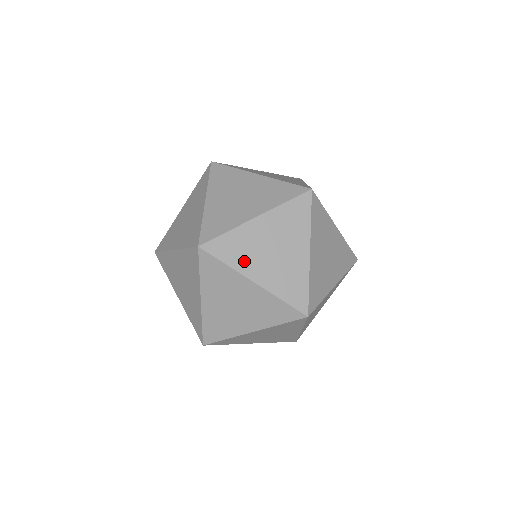
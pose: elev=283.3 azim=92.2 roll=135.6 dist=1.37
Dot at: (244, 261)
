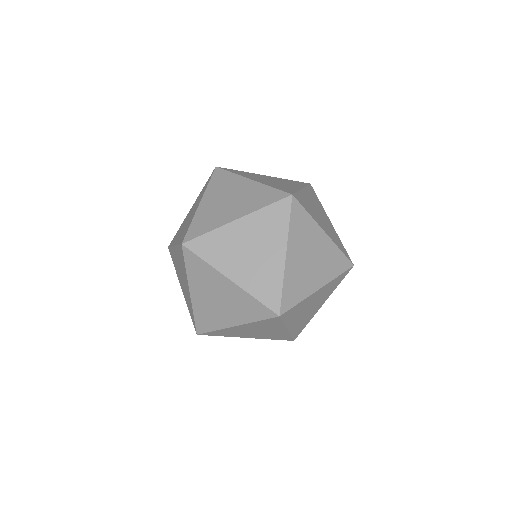
Dot at: (247, 176)
